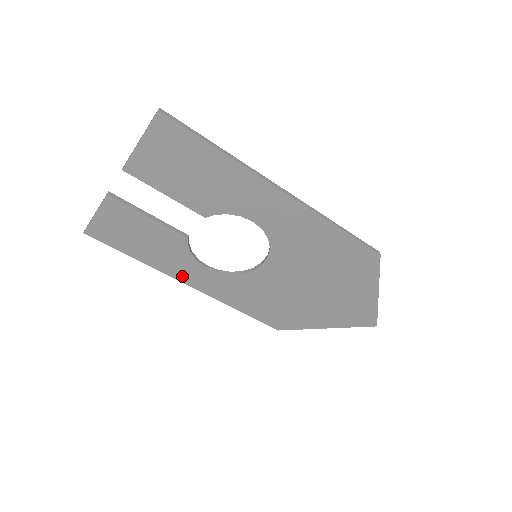
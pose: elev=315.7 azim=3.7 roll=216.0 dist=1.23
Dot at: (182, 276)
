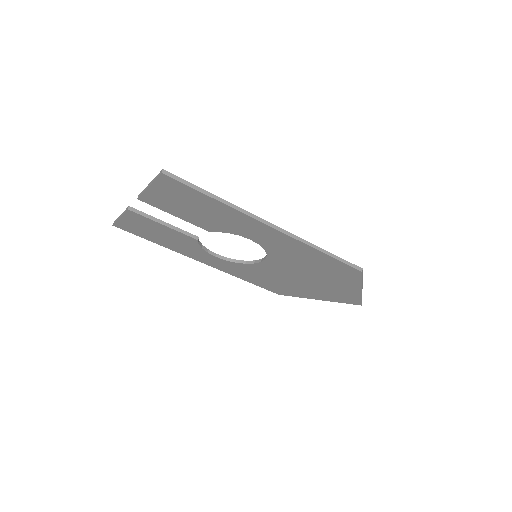
Dot at: (196, 257)
